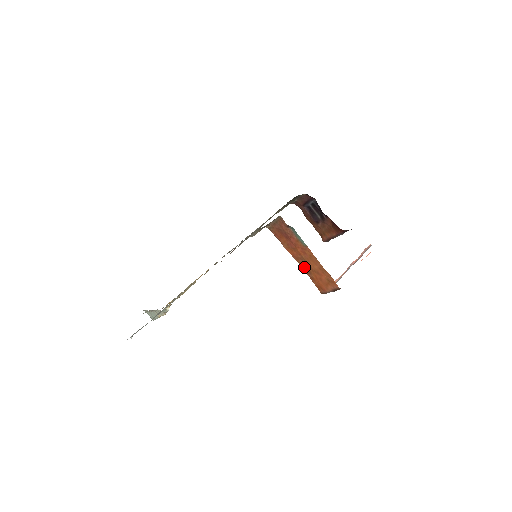
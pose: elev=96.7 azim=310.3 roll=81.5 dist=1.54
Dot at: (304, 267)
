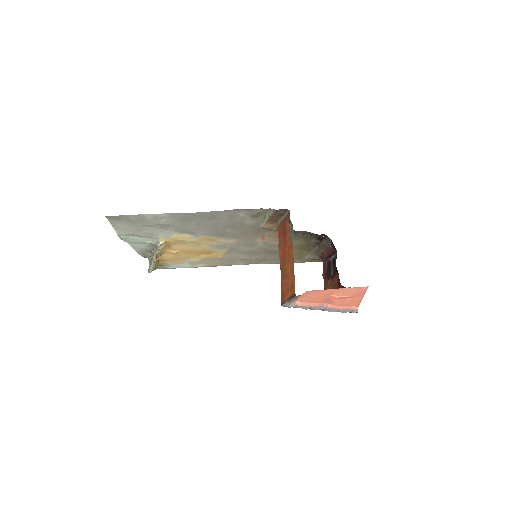
Dot at: (282, 271)
